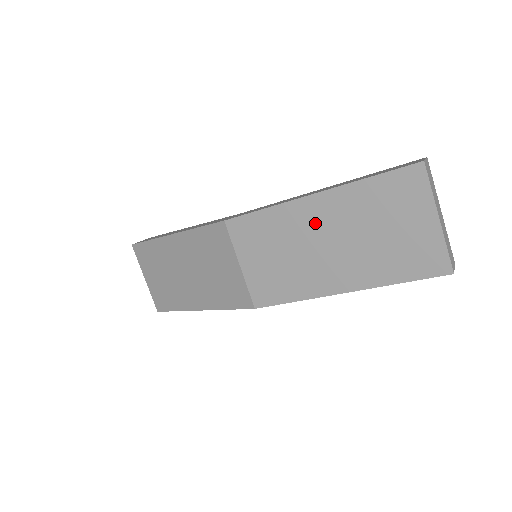
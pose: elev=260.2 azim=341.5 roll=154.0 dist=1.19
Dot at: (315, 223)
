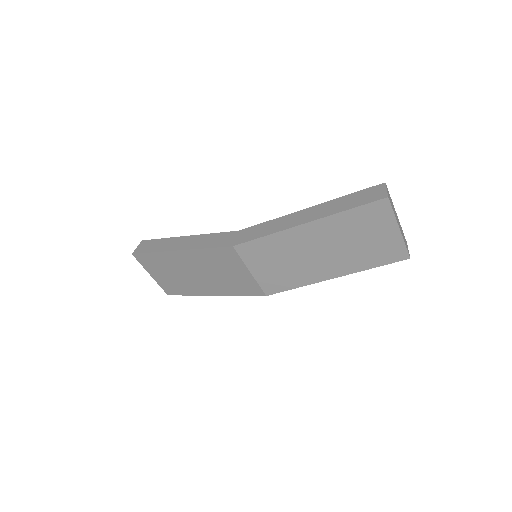
Dot at: (309, 241)
